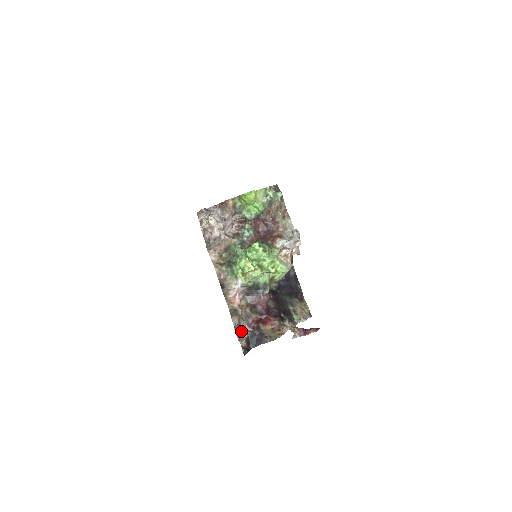
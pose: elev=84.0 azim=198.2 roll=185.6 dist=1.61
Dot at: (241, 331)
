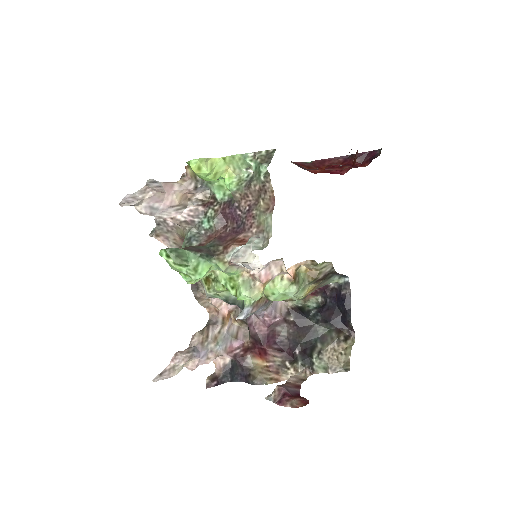
Dot at: (182, 360)
